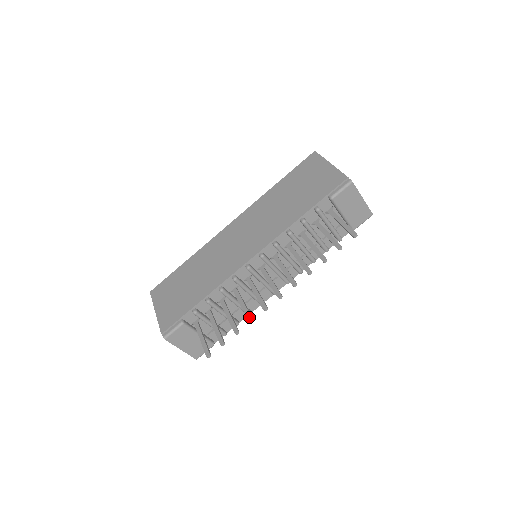
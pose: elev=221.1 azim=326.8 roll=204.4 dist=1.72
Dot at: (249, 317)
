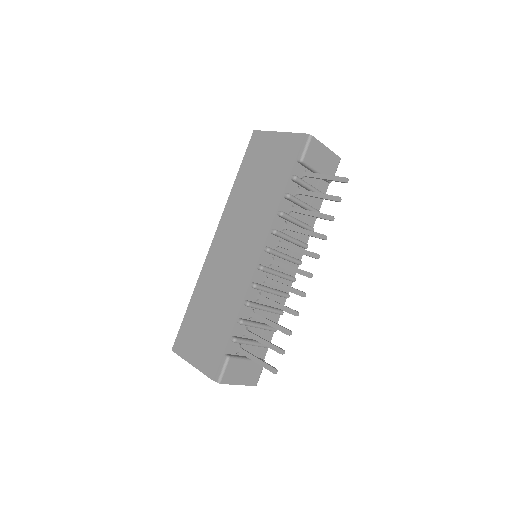
Dot at: (292, 312)
